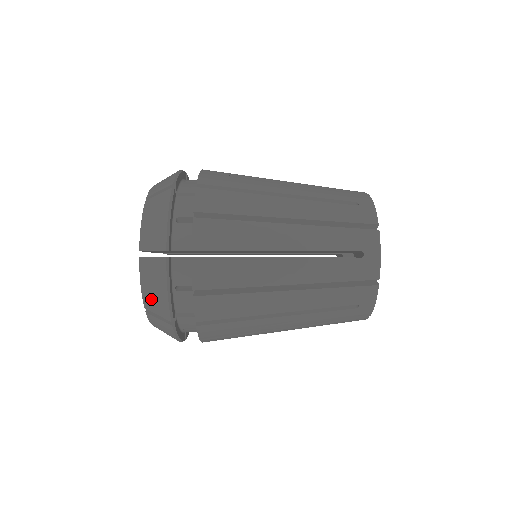
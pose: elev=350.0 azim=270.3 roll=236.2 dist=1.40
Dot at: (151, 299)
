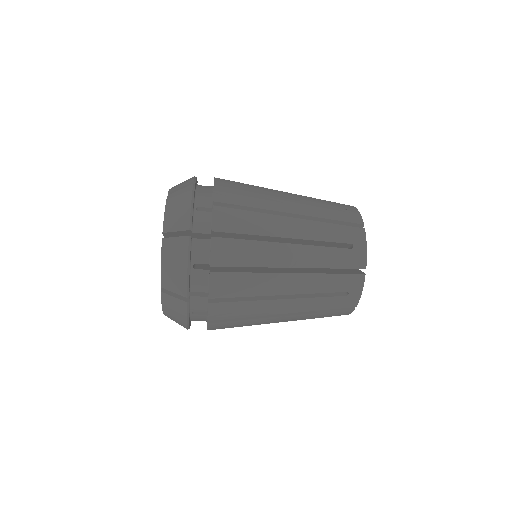
Dot at: (173, 217)
